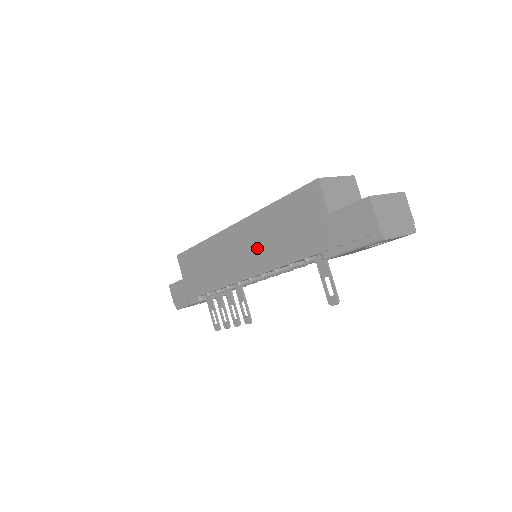
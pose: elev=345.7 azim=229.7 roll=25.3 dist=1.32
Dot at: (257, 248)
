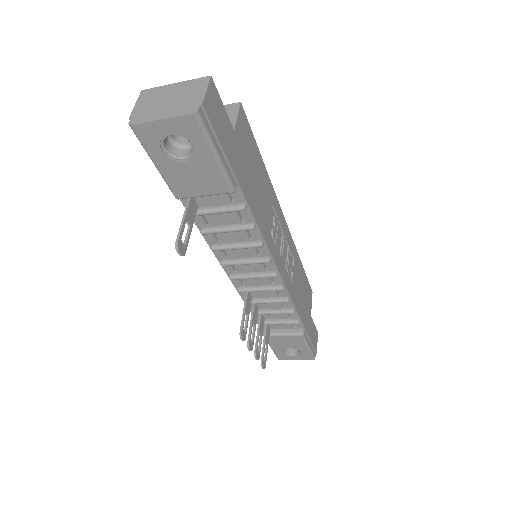
Dot at: occluded
